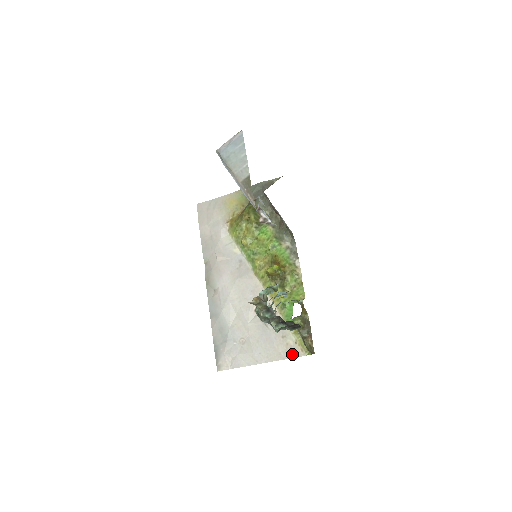
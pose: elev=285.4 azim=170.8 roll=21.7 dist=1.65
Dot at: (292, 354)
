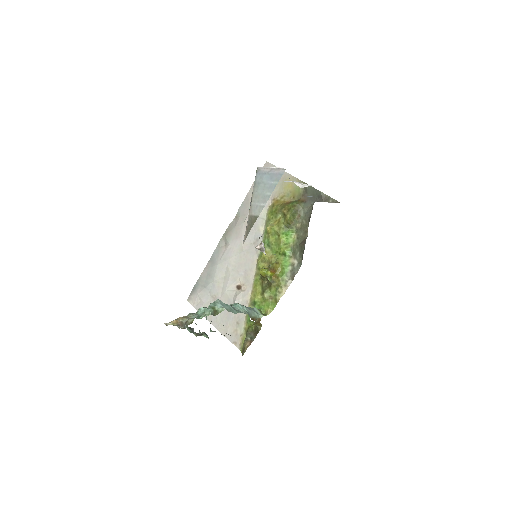
Dot at: (233, 340)
